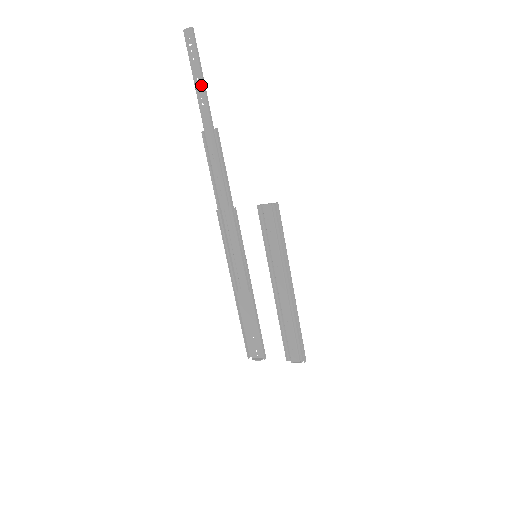
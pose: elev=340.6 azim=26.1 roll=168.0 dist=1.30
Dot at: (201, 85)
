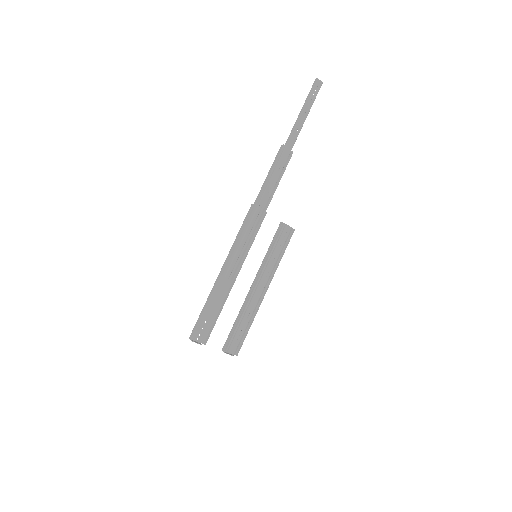
Dot at: (305, 119)
